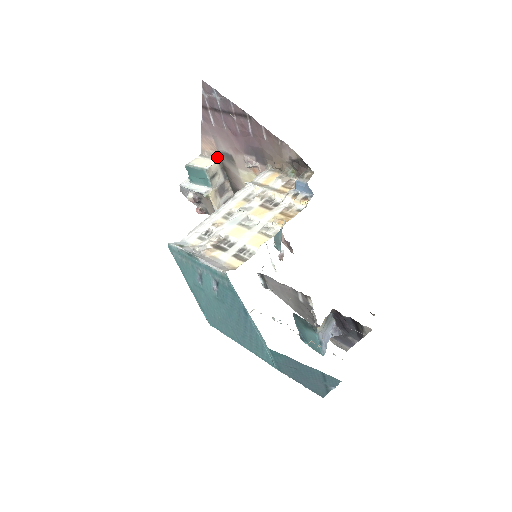
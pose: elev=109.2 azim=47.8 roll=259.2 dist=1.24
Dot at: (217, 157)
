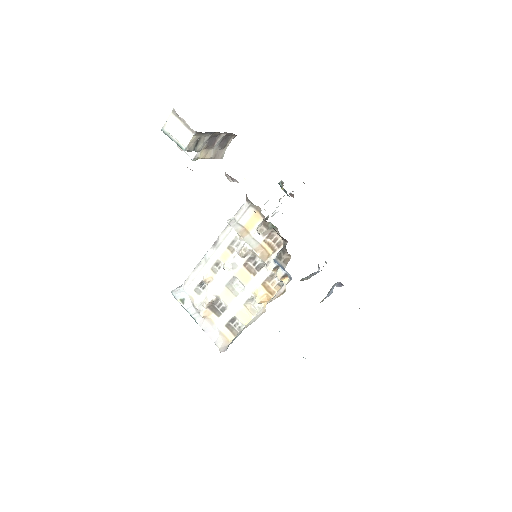
Dot at: (193, 130)
